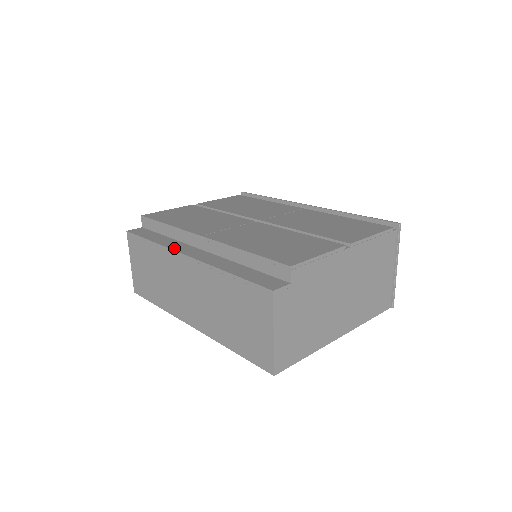
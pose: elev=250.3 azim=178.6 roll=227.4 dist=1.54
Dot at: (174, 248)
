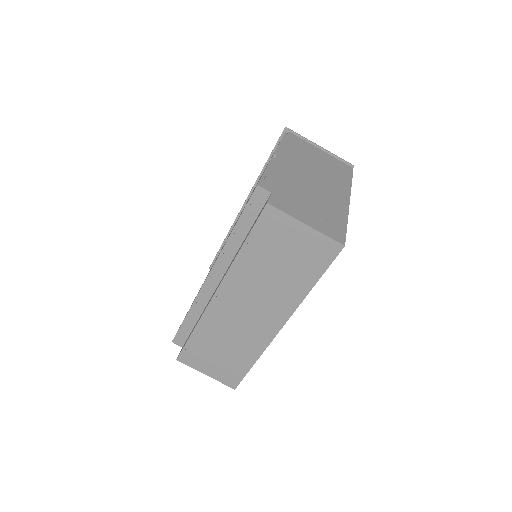
Dot at: (206, 307)
